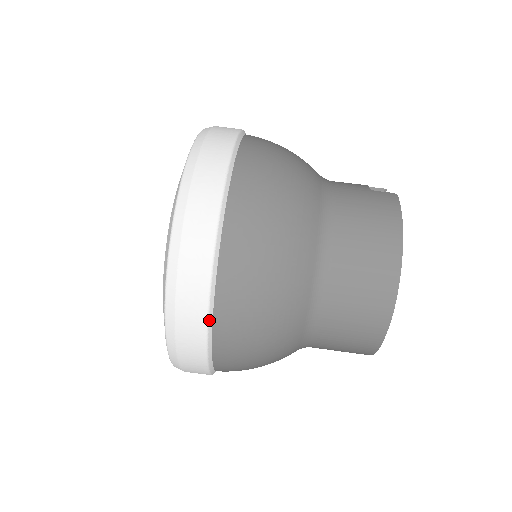
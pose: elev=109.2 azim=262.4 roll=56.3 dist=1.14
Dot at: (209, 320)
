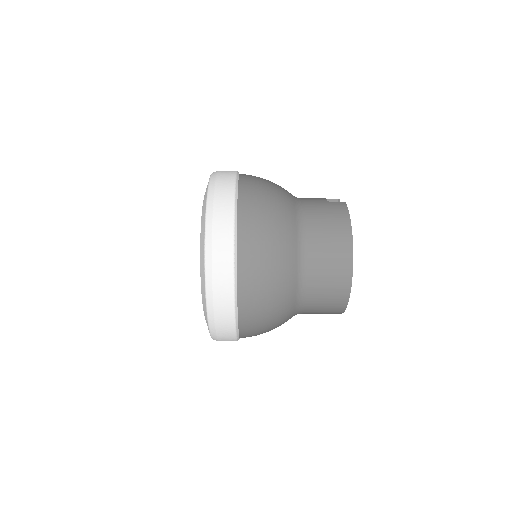
Dot at: (235, 298)
